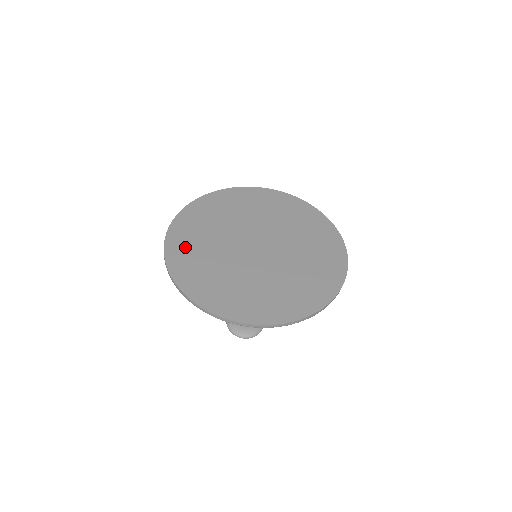
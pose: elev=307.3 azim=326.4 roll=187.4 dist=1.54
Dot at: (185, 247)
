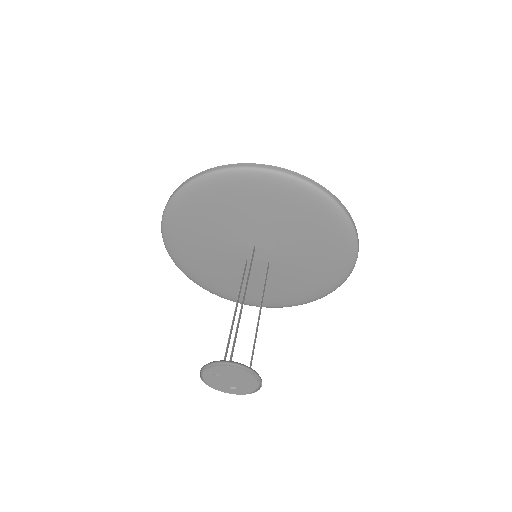
Dot at: occluded
